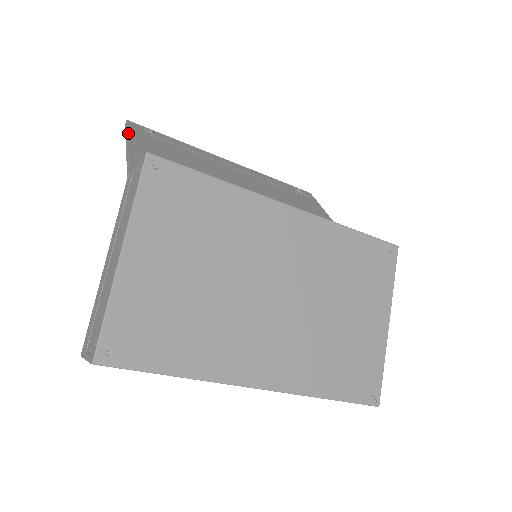
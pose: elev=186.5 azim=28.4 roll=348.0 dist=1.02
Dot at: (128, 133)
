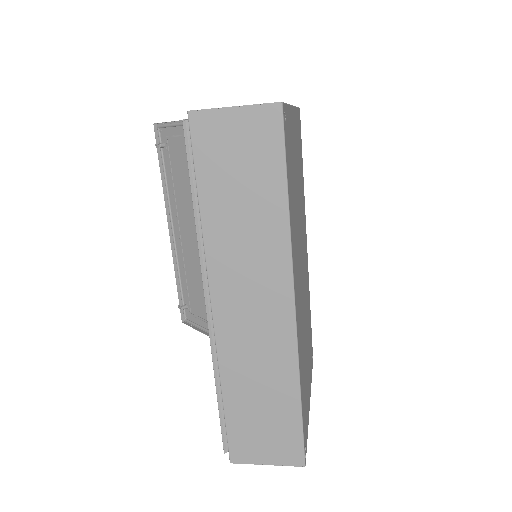
Dot at: (178, 122)
